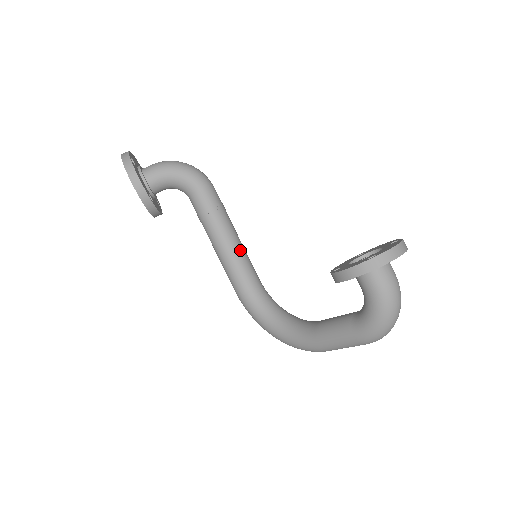
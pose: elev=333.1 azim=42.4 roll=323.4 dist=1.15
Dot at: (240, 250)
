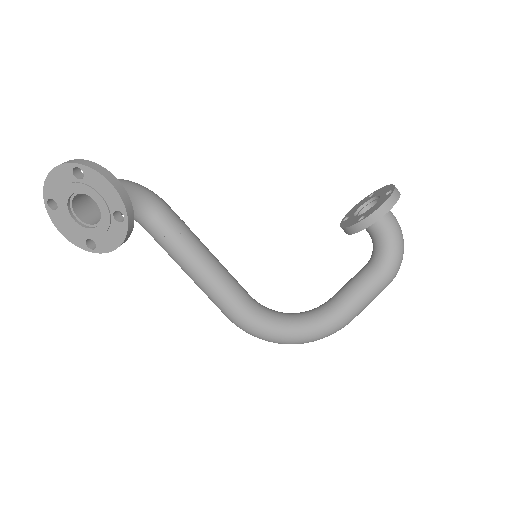
Dot at: occluded
